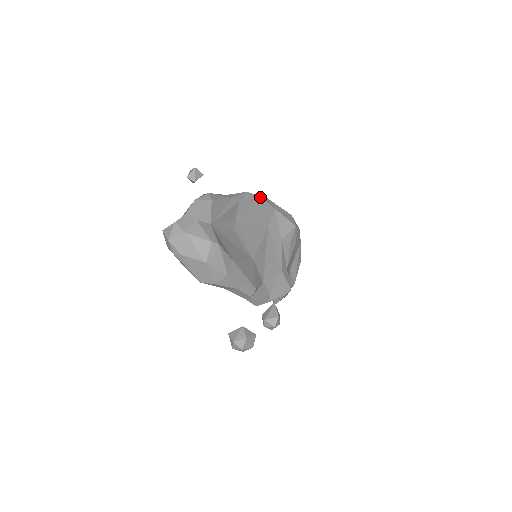
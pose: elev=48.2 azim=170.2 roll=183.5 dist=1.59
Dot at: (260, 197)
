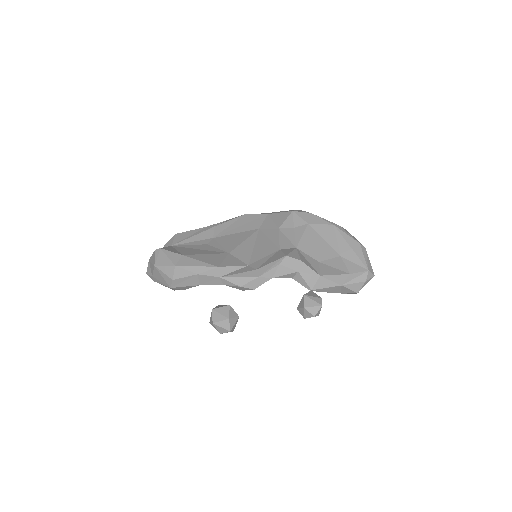
Dot at: (244, 215)
